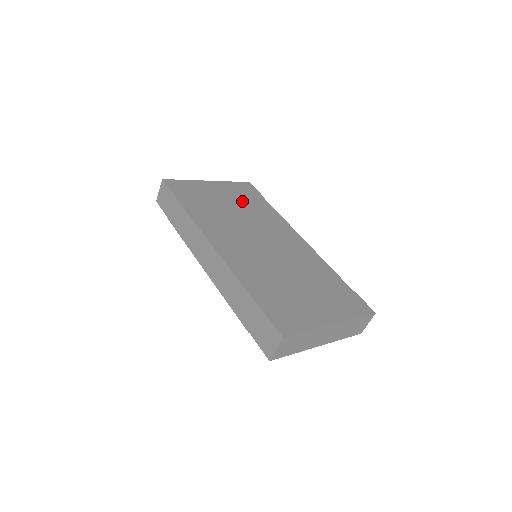
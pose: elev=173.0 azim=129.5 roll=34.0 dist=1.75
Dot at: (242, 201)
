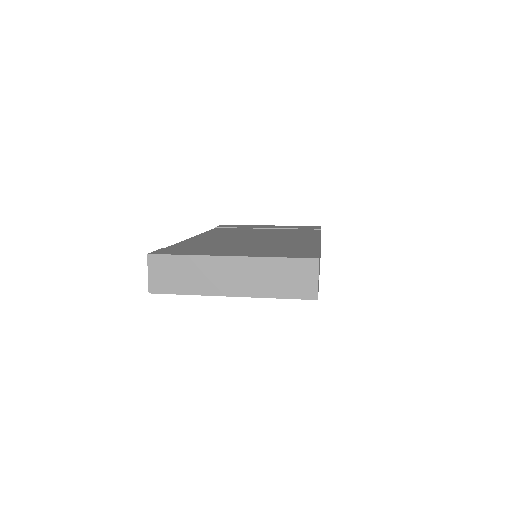
Dot at: occluded
